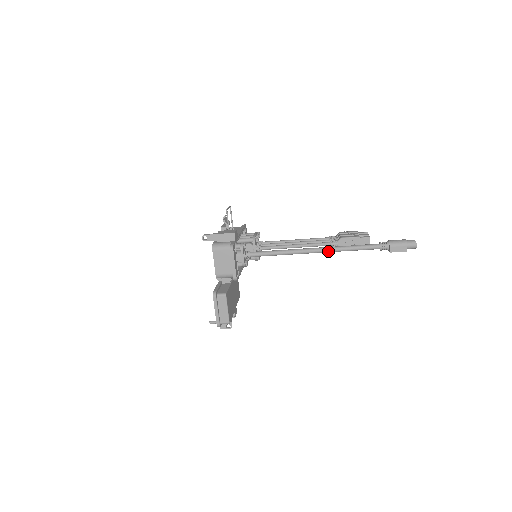
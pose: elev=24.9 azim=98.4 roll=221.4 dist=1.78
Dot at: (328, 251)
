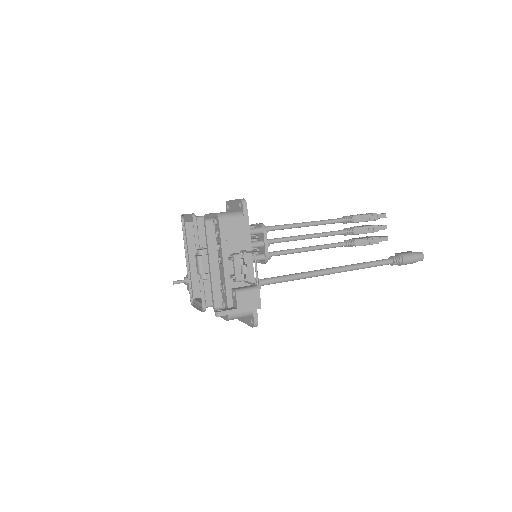
Dot at: (343, 271)
